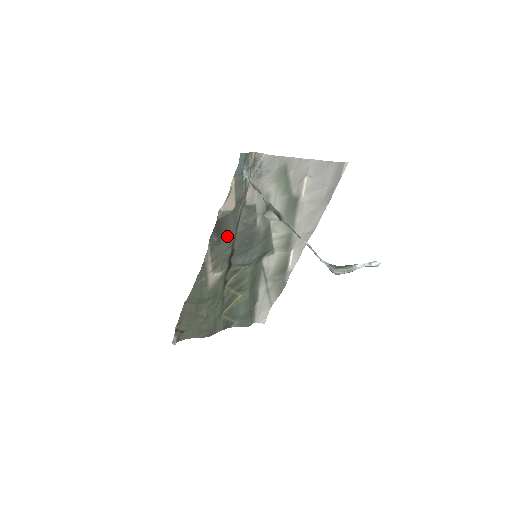
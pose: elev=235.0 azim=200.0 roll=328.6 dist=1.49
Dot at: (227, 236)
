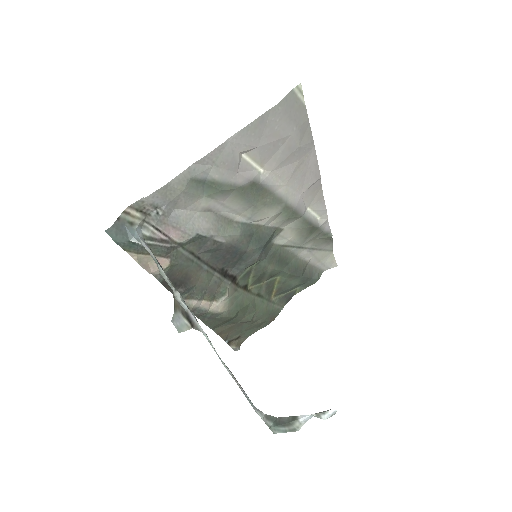
Dot at: (195, 274)
